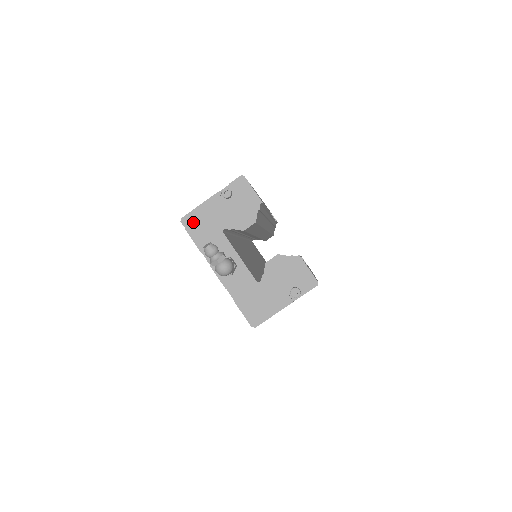
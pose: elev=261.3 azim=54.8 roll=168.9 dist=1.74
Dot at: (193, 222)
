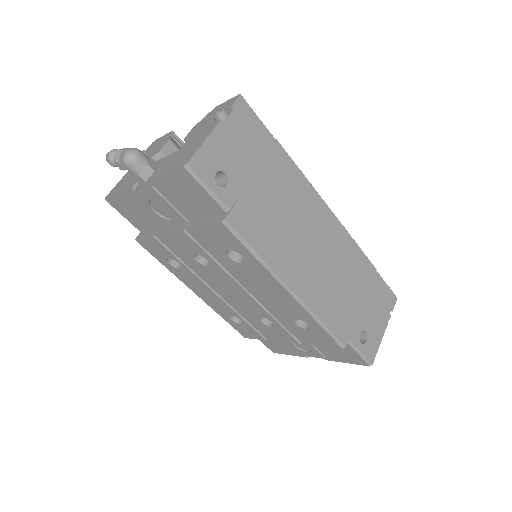
Dot at: (115, 189)
